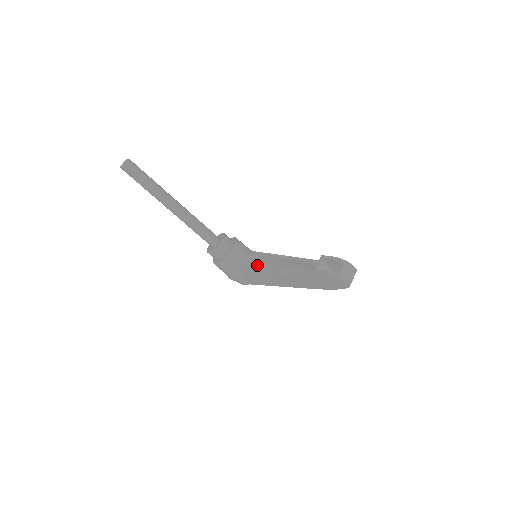
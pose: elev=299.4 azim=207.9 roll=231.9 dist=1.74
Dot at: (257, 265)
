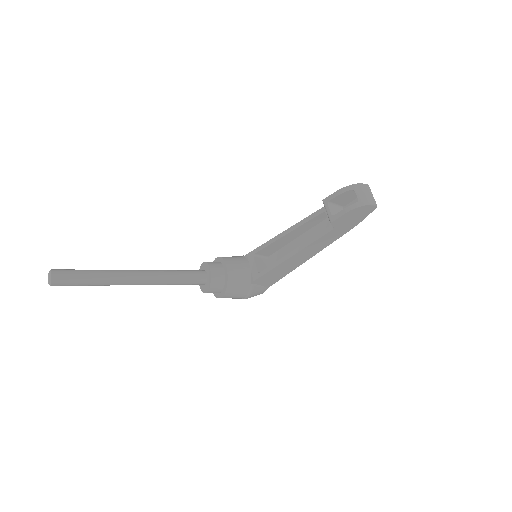
Dot at: (261, 264)
